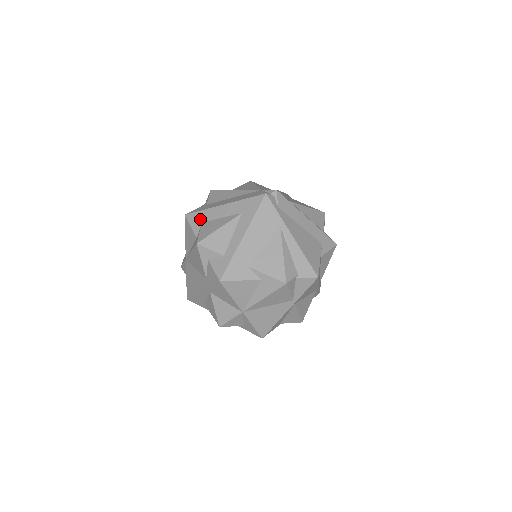
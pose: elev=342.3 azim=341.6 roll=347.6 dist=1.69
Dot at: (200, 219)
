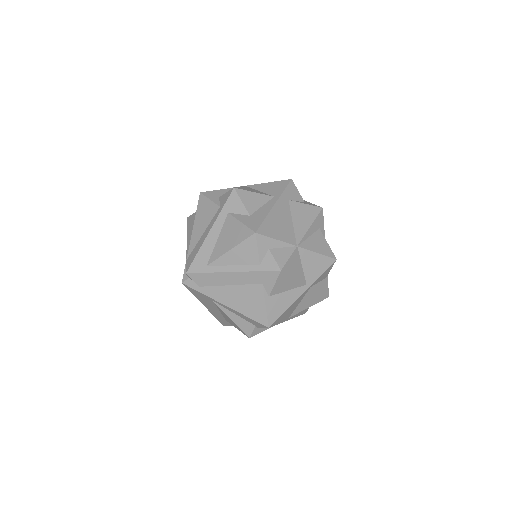
Dot at: occluded
